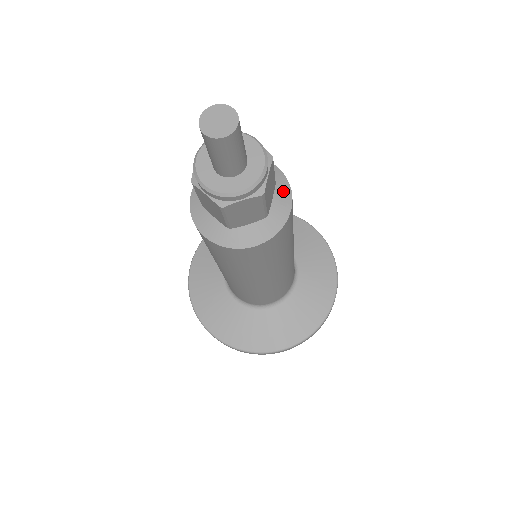
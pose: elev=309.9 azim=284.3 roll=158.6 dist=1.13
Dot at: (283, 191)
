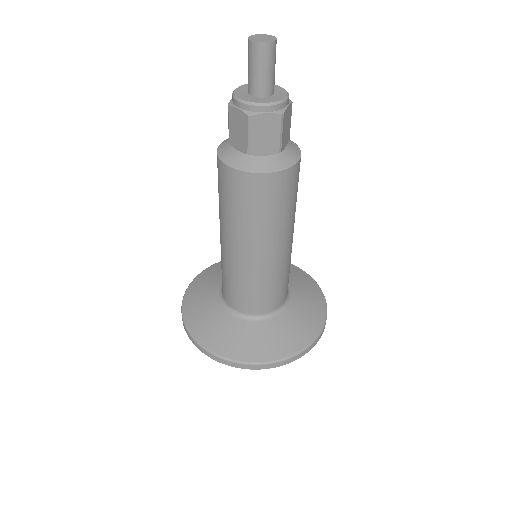
Dot at: (294, 148)
